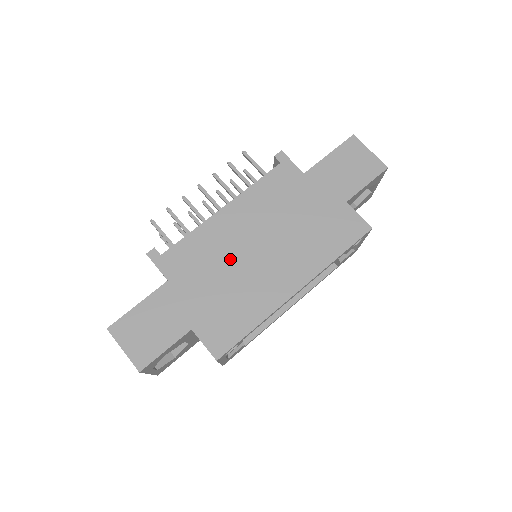
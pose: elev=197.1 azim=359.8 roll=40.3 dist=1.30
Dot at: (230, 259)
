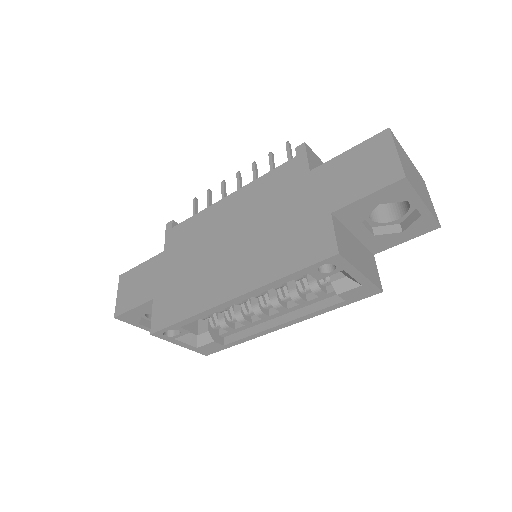
Dot at: (206, 246)
